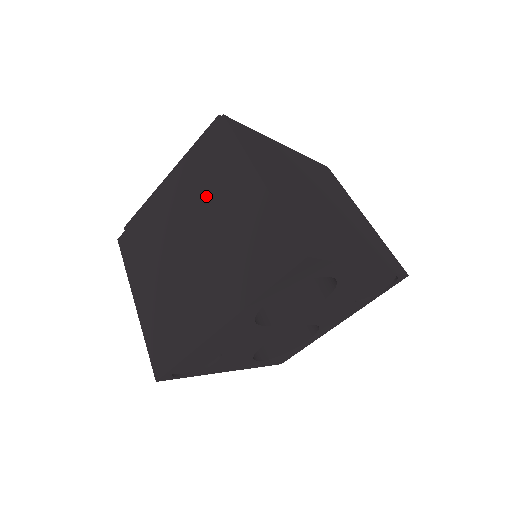
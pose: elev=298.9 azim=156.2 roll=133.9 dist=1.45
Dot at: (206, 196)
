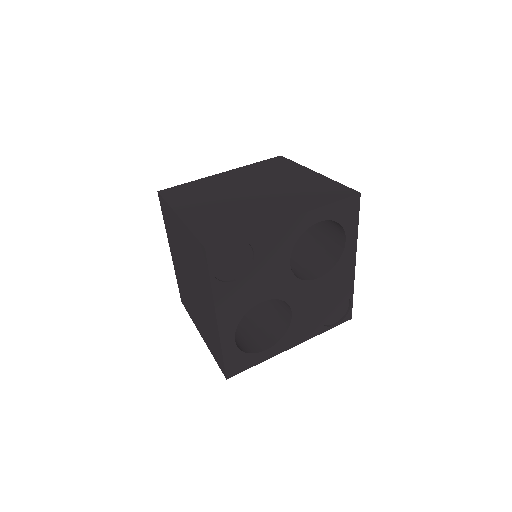
Dot at: (267, 176)
